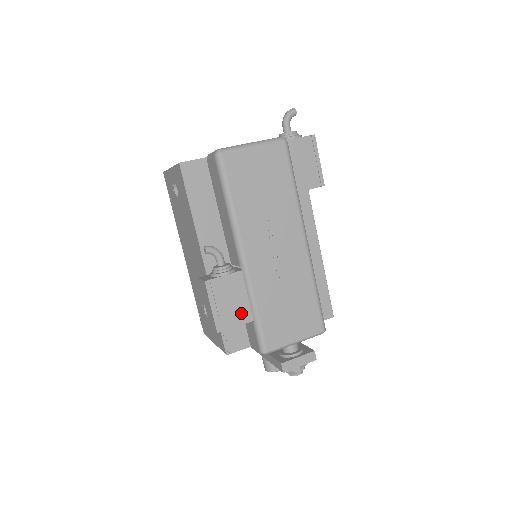
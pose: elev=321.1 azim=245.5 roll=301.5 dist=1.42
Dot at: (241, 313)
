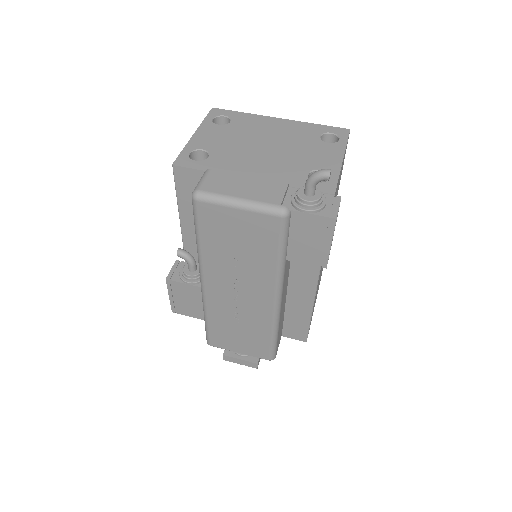
Dot at: (196, 311)
